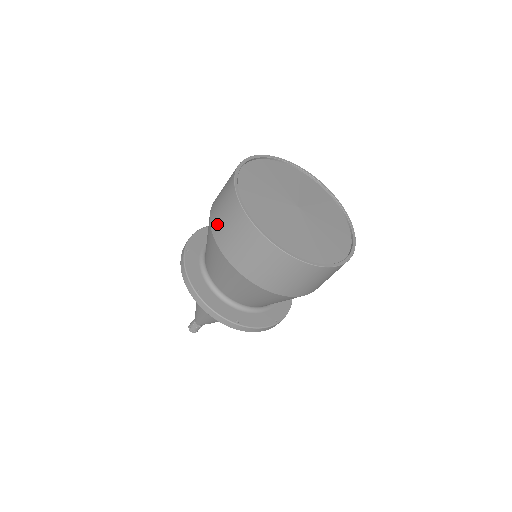
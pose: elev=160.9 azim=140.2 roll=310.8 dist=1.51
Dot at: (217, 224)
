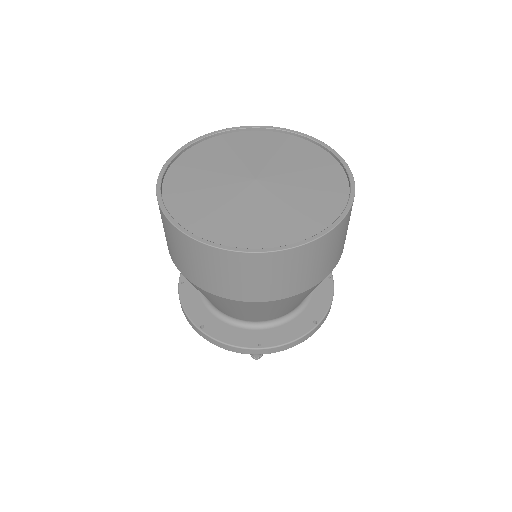
Dot at: (219, 287)
